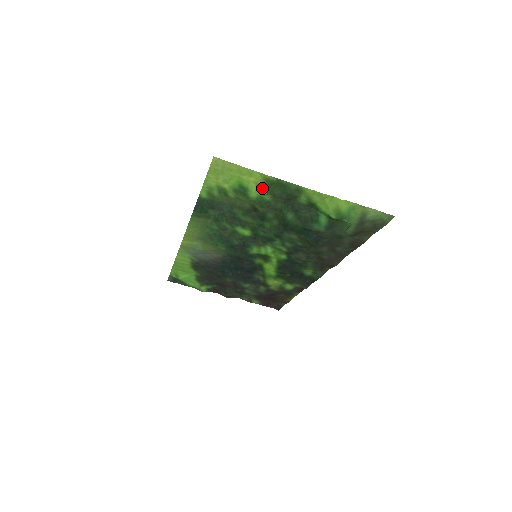
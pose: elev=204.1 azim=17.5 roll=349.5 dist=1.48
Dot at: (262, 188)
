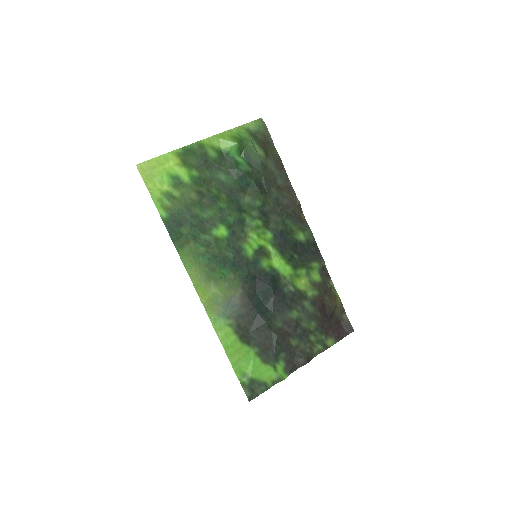
Dot at: (184, 166)
